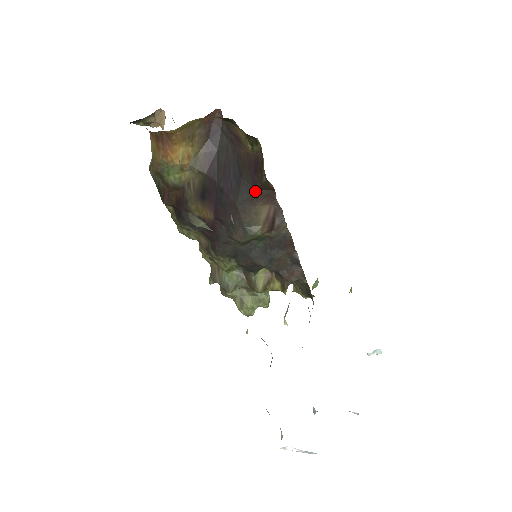
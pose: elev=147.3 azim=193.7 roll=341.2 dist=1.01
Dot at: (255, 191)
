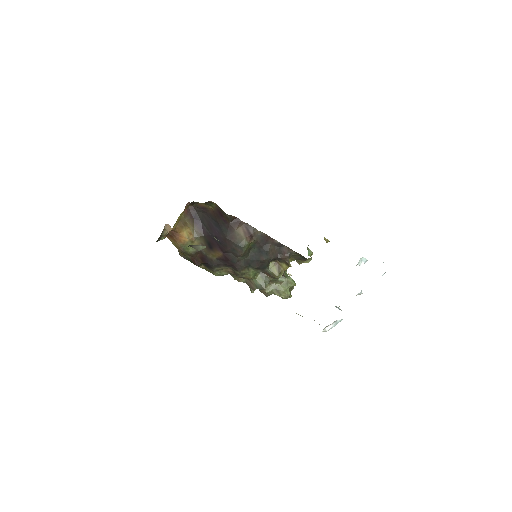
Dot at: (229, 225)
